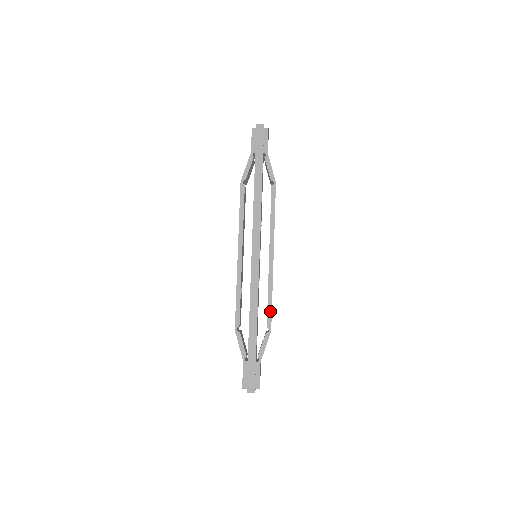
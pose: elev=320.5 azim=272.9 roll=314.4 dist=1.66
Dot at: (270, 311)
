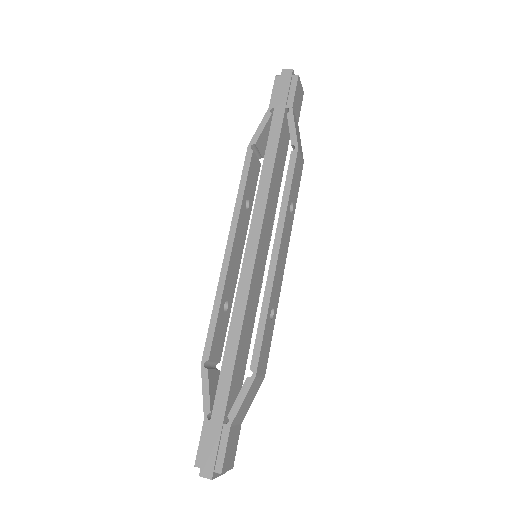
Dot at: (259, 342)
